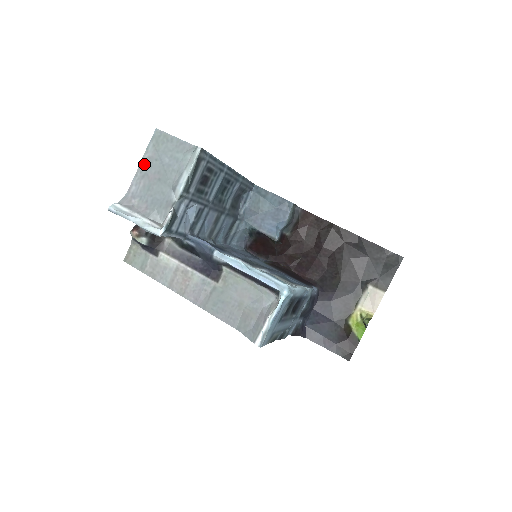
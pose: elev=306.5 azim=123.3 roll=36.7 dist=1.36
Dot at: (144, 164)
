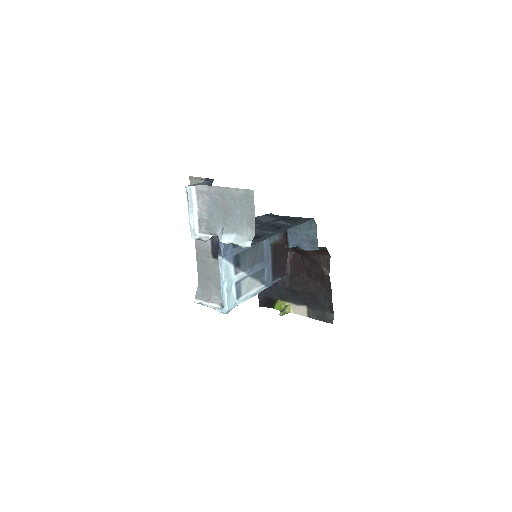
Dot at: (228, 192)
